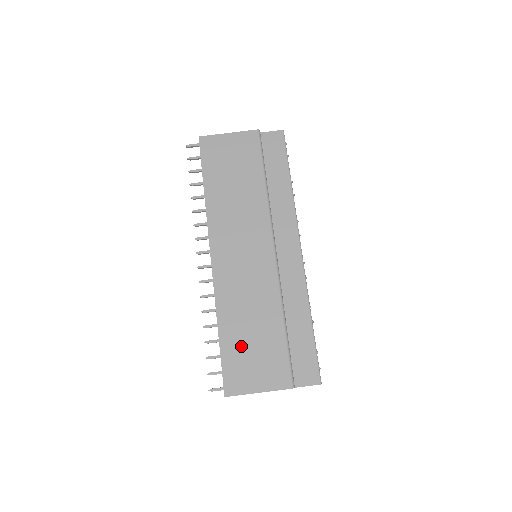
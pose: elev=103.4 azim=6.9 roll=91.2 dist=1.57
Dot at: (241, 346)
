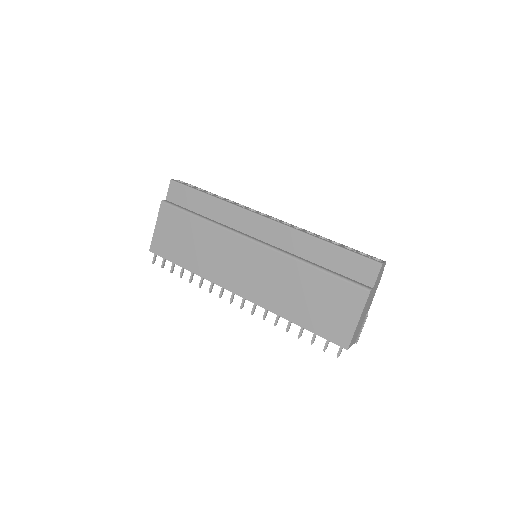
Dot at: (314, 313)
